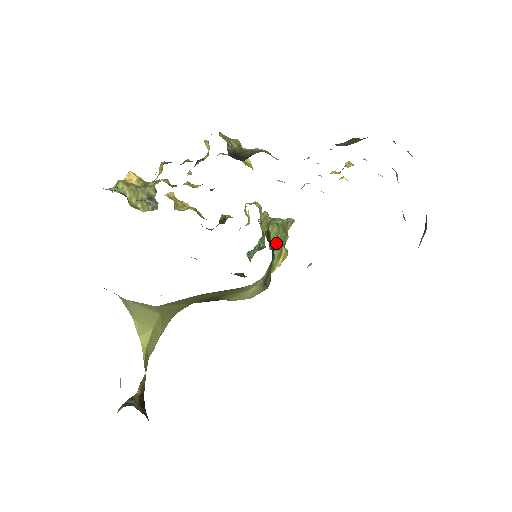
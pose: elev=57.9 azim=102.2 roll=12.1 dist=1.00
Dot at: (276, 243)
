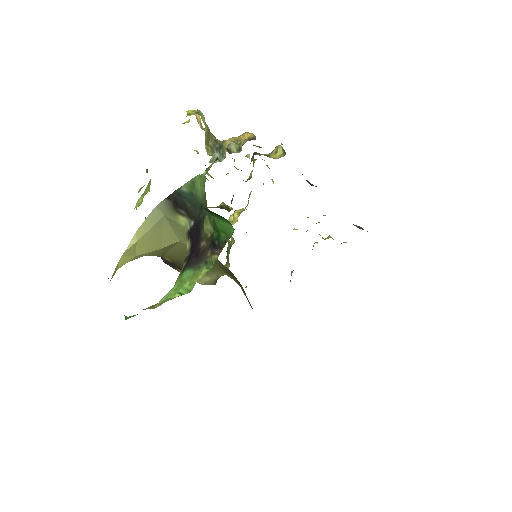
Dot at: (228, 253)
